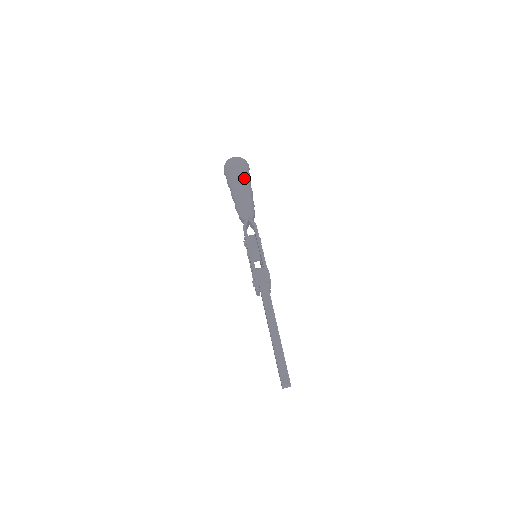
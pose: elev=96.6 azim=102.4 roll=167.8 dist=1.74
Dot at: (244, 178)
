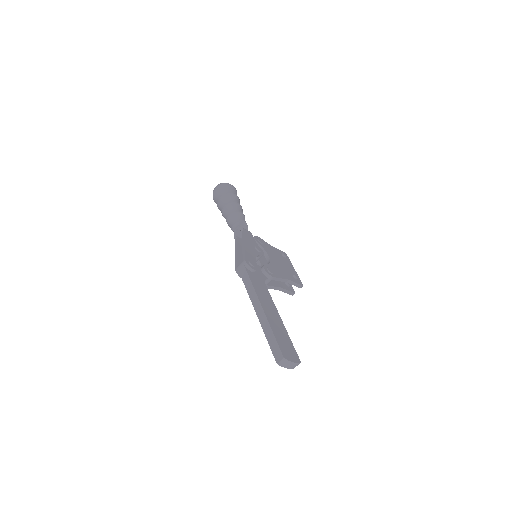
Dot at: (225, 197)
